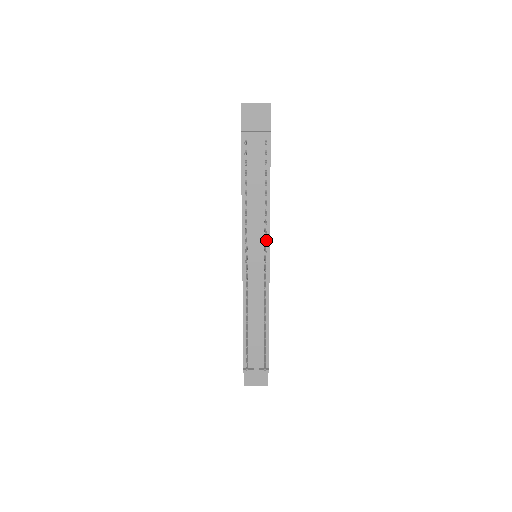
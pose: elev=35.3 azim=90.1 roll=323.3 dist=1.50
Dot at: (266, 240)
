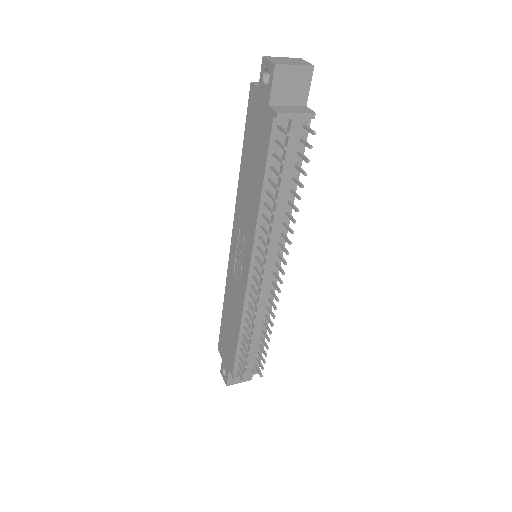
Dot at: (281, 244)
